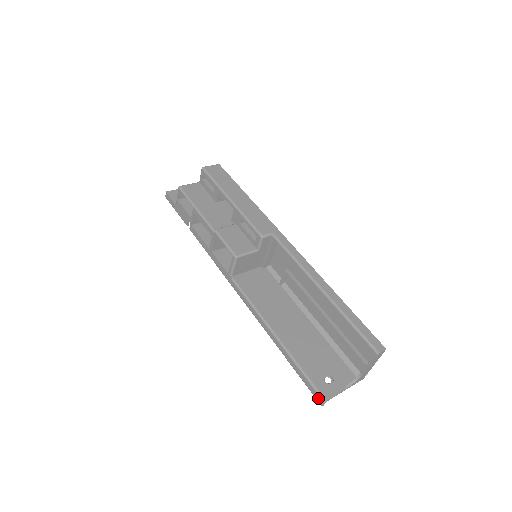
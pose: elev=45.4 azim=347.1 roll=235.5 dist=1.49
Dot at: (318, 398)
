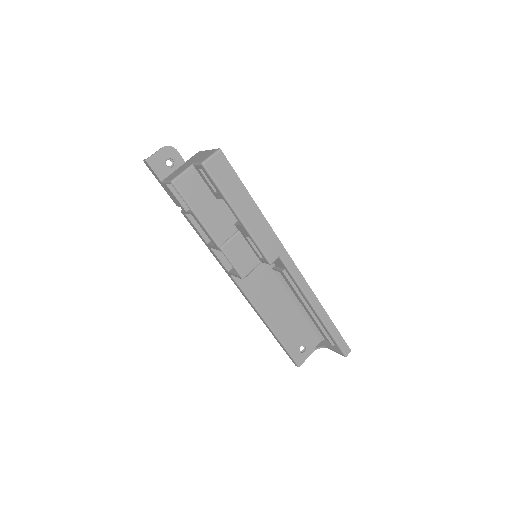
Dot at: (294, 363)
